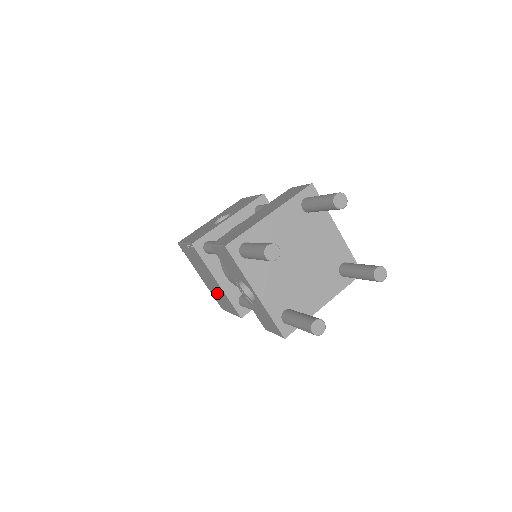
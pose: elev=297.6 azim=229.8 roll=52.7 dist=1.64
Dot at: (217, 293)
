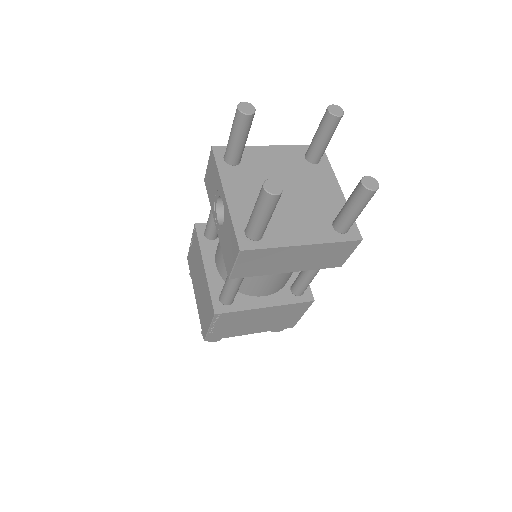
Dot at: (203, 301)
